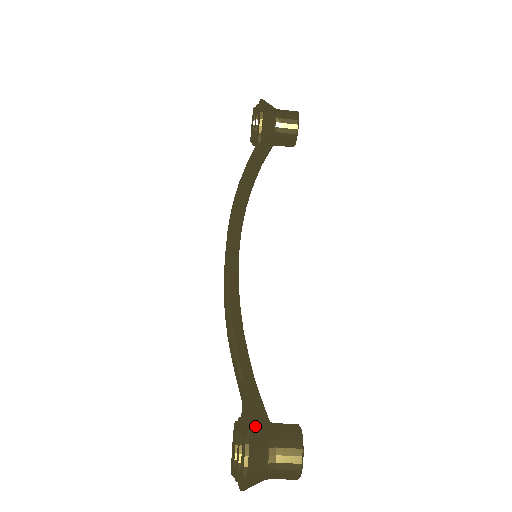
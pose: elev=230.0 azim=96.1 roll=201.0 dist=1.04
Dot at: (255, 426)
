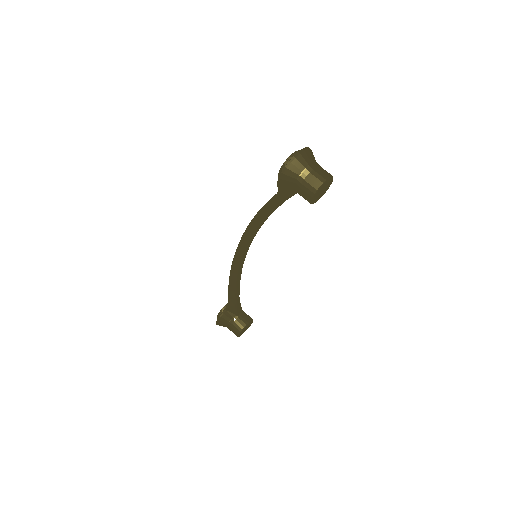
Dot at: occluded
